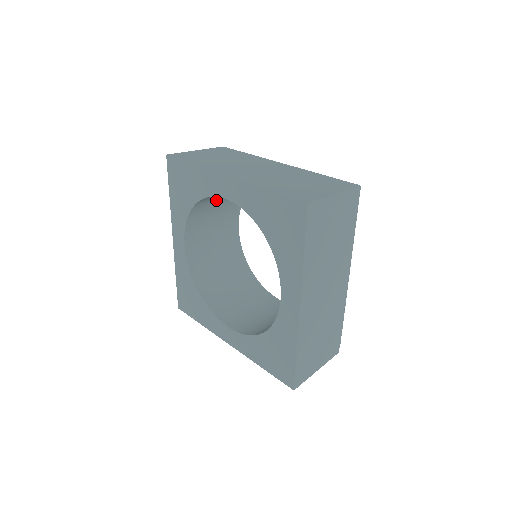
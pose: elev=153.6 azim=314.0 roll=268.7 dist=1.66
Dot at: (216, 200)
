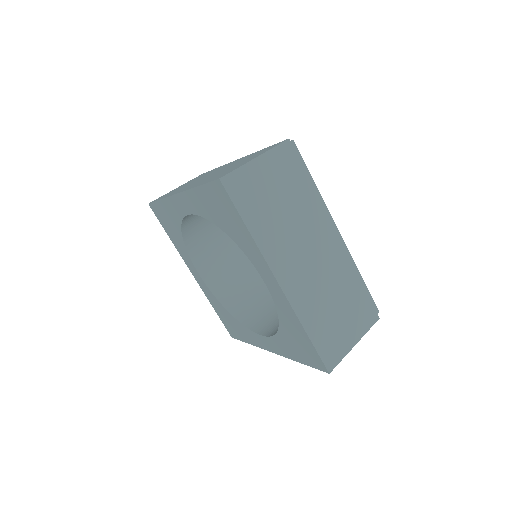
Dot at: occluded
